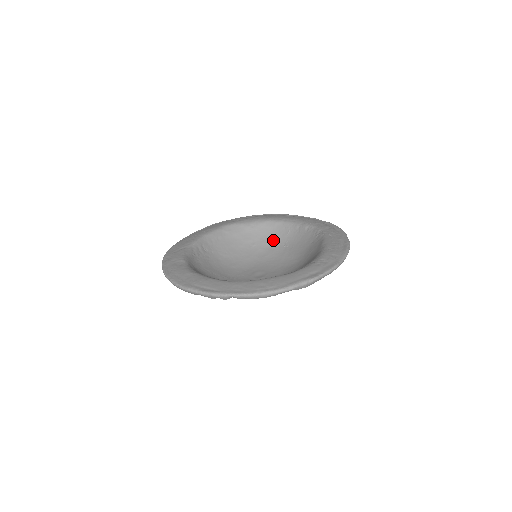
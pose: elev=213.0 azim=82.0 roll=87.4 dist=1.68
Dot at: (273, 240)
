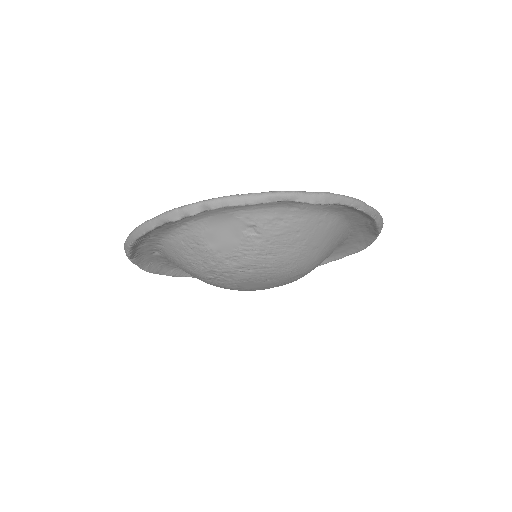
Dot at: occluded
